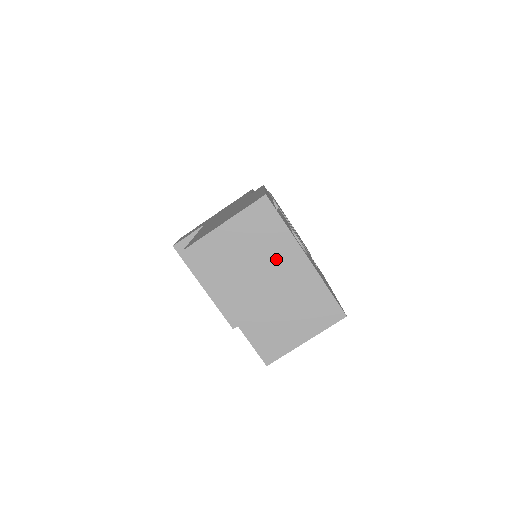
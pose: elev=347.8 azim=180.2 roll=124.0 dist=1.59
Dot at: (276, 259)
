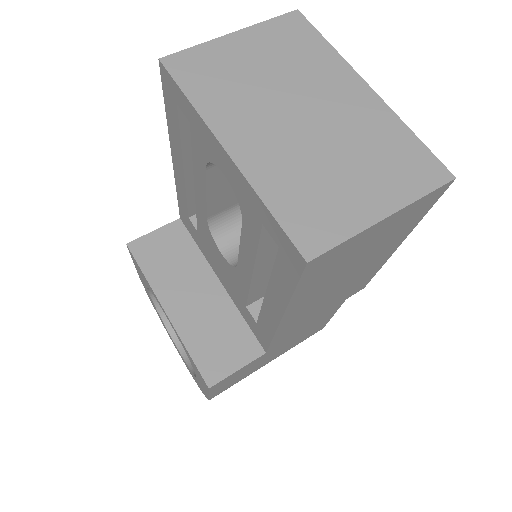
Dot at: (317, 84)
